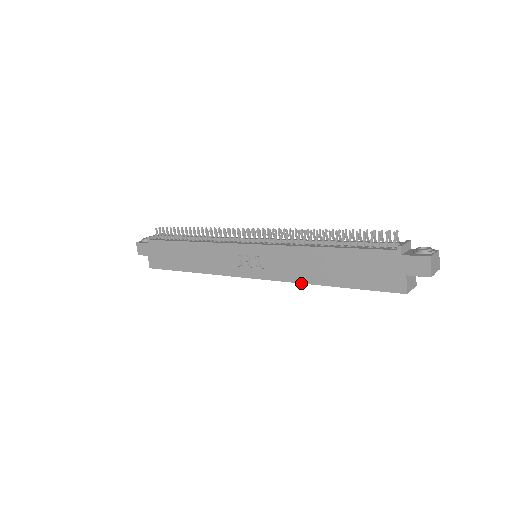
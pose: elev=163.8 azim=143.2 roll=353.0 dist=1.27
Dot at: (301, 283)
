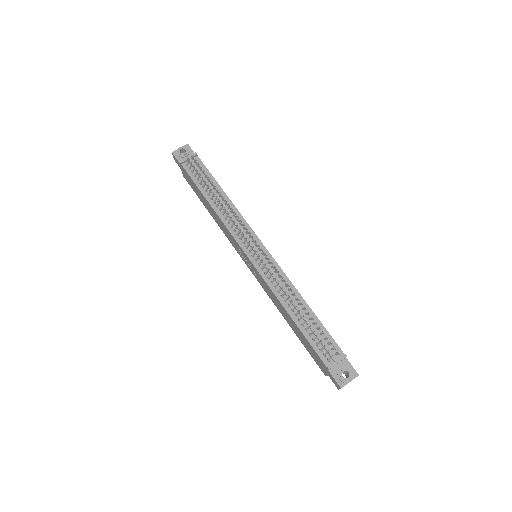
Dot at: (276, 306)
